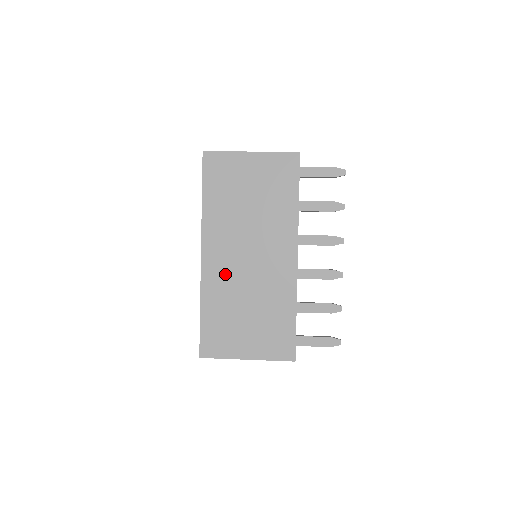
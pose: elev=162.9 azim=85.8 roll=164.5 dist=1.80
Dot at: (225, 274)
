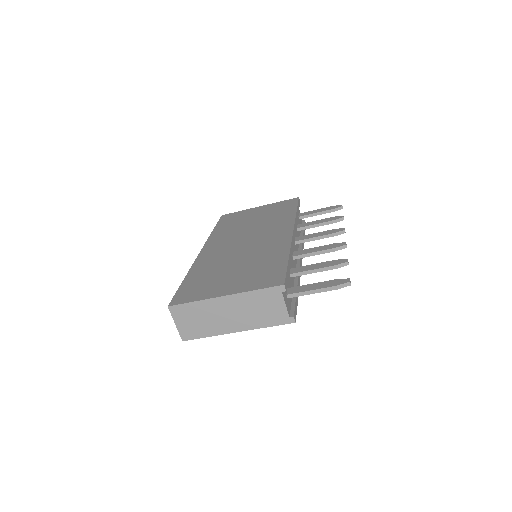
Dot at: (219, 254)
